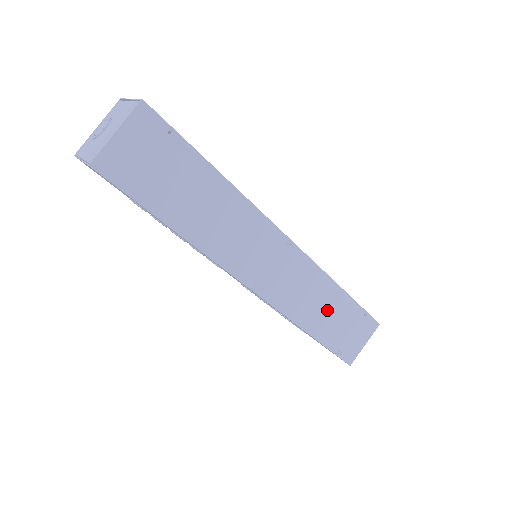
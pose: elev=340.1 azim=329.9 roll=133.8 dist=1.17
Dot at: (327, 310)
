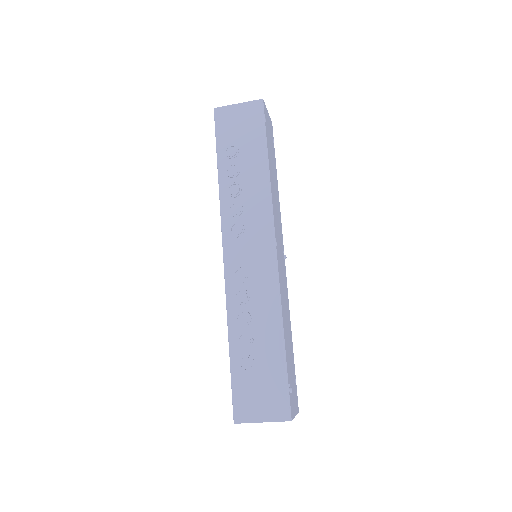
Dot at: (288, 336)
